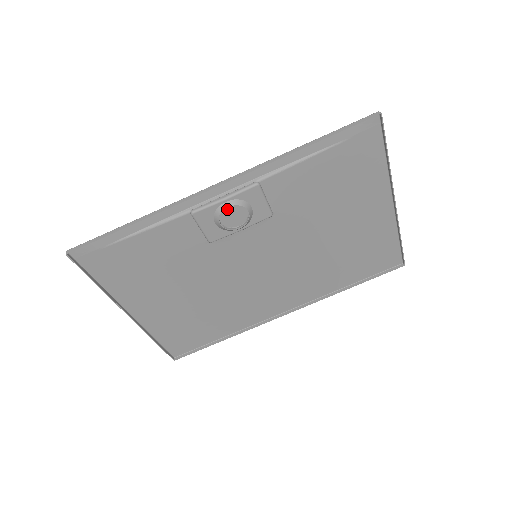
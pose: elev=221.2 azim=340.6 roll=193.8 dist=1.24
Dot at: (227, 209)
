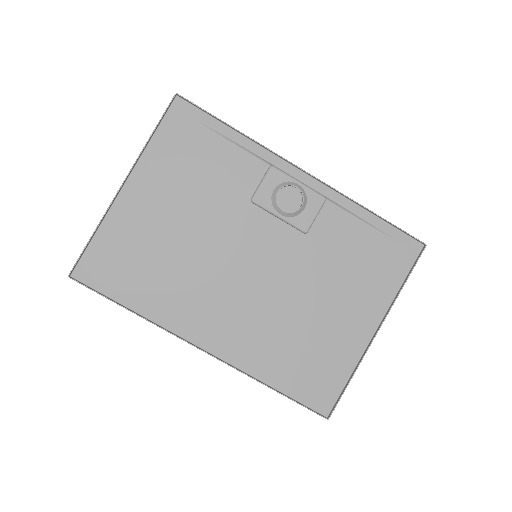
Dot at: (289, 193)
